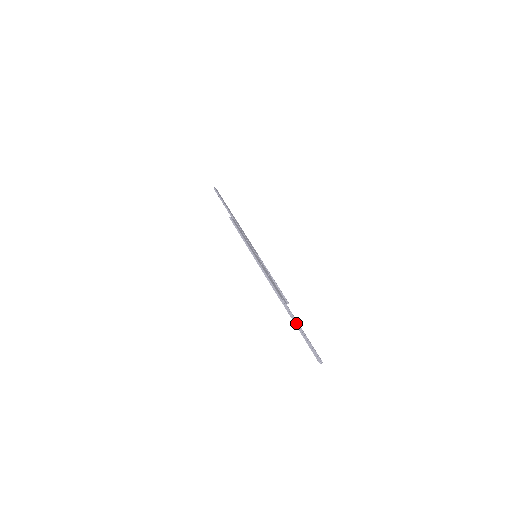
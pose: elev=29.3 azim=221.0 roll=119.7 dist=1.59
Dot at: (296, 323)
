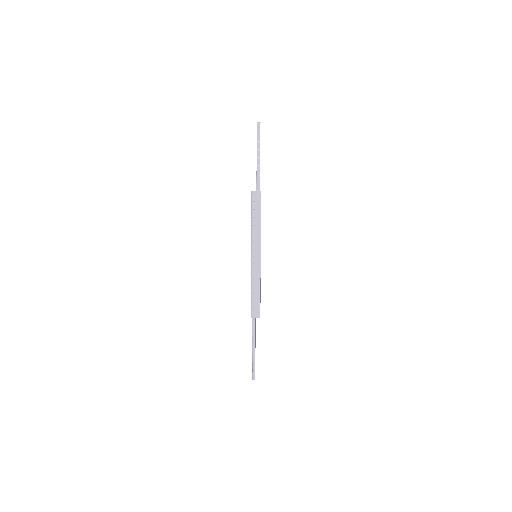
Dot at: (252, 343)
